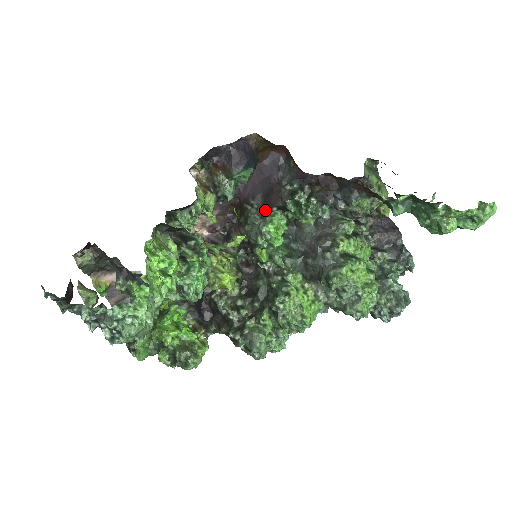
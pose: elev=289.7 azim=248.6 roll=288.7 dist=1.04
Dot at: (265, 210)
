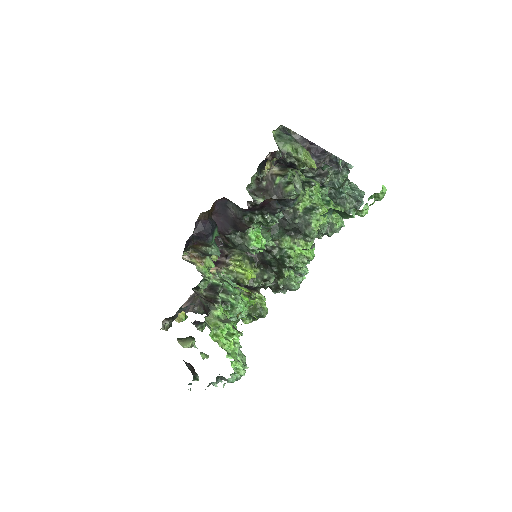
Dot at: occluded
